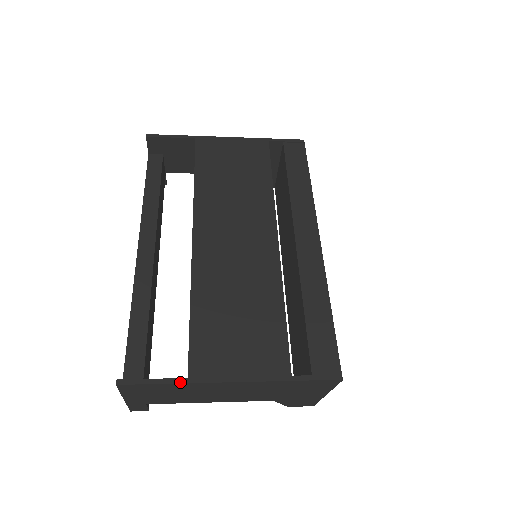
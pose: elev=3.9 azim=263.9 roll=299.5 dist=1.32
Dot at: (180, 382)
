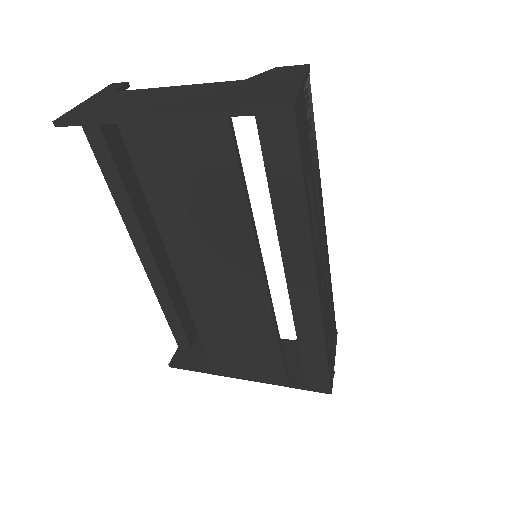
Dot at: (209, 373)
